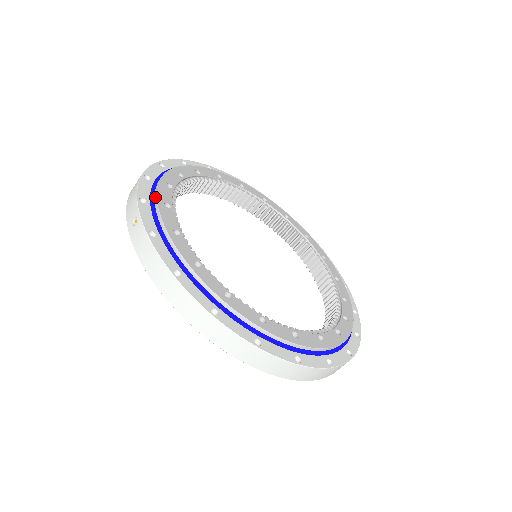
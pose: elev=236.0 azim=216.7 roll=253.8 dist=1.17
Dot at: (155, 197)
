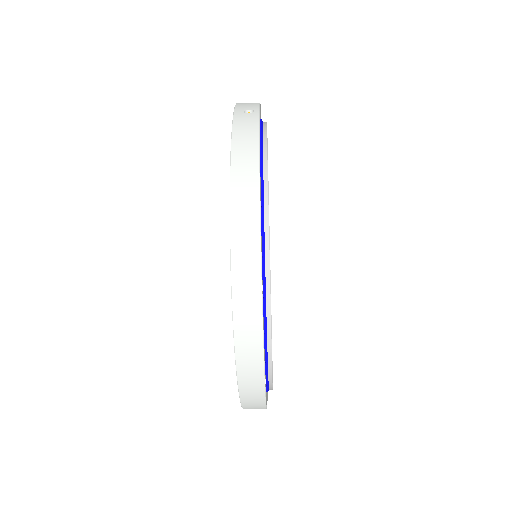
Dot at: (265, 122)
